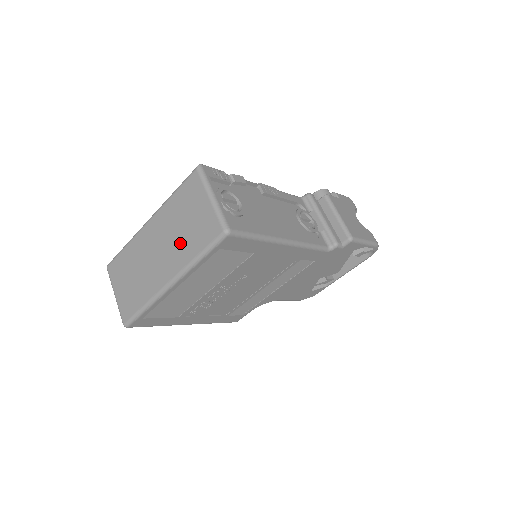
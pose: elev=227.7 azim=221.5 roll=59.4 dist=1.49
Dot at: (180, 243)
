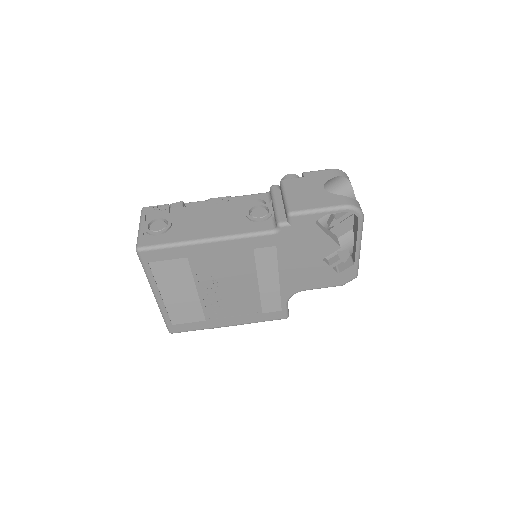
Dot at: occluded
